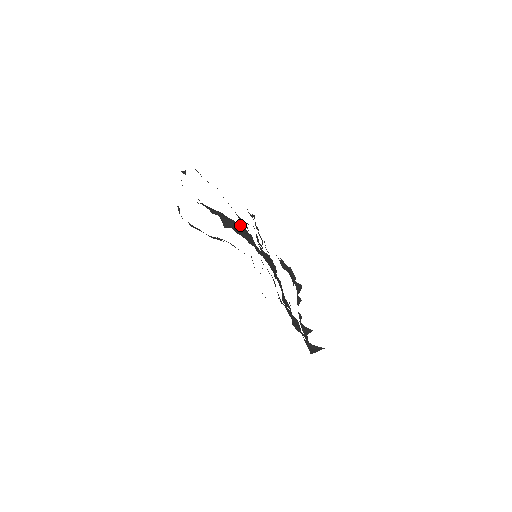
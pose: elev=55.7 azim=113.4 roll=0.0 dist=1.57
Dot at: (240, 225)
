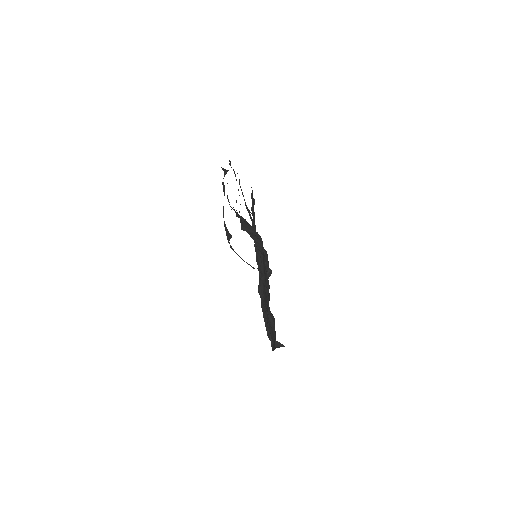
Dot at: (258, 234)
